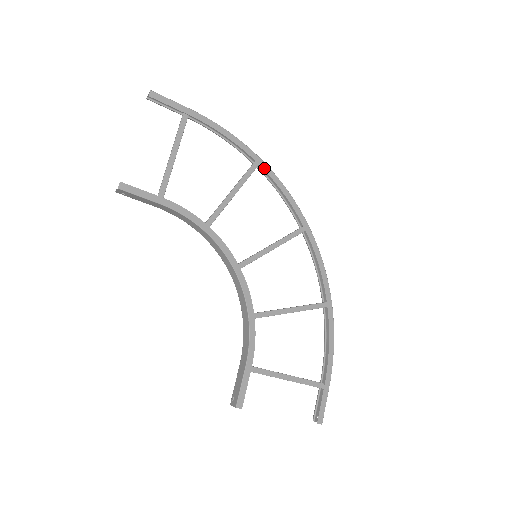
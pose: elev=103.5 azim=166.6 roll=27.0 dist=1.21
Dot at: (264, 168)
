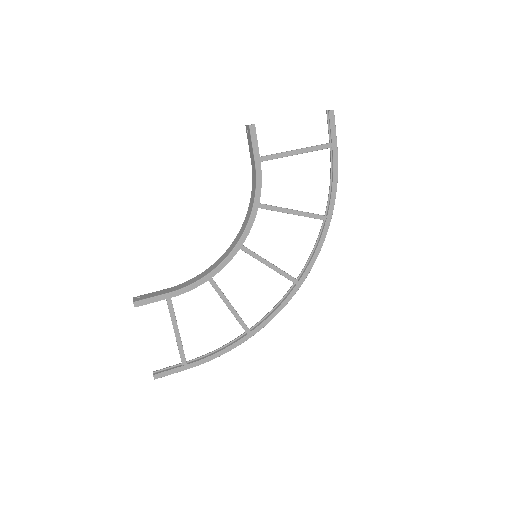
Dot at: (326, 226)
